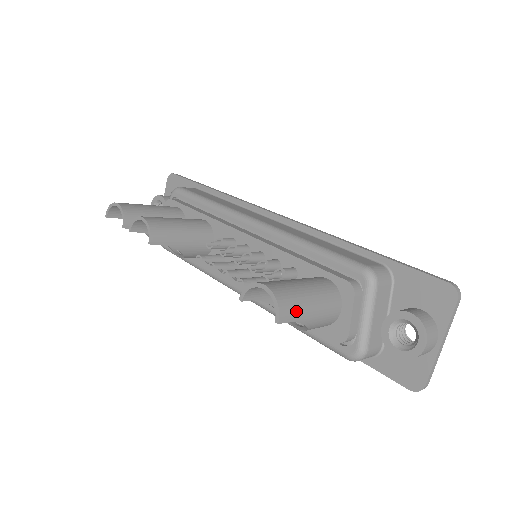
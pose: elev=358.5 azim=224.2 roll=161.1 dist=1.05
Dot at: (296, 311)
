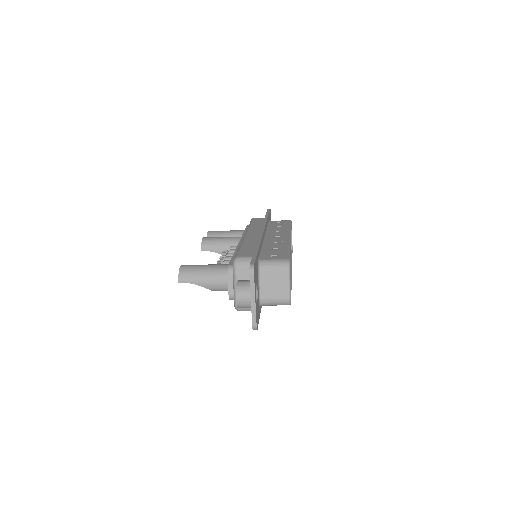
Dot at: (190, 278)
